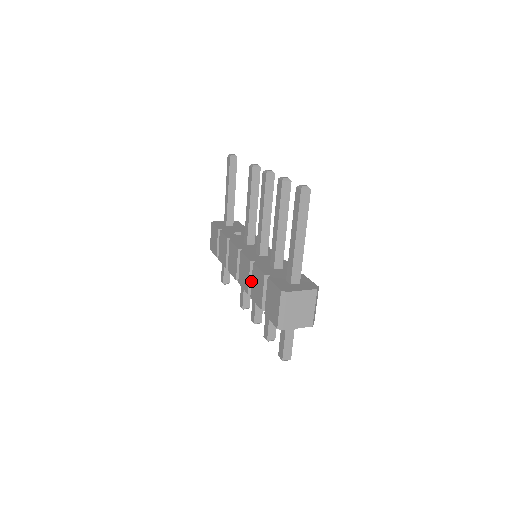
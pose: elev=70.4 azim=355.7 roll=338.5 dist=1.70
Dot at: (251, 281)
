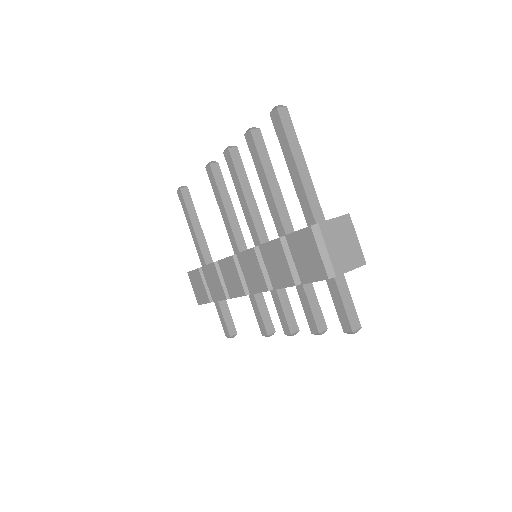
Dot at: (265, 272)
